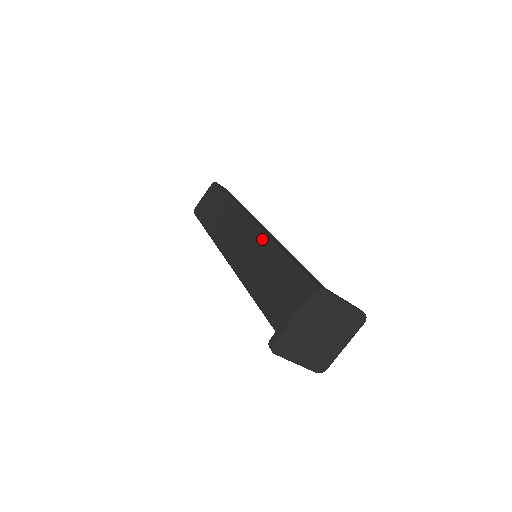
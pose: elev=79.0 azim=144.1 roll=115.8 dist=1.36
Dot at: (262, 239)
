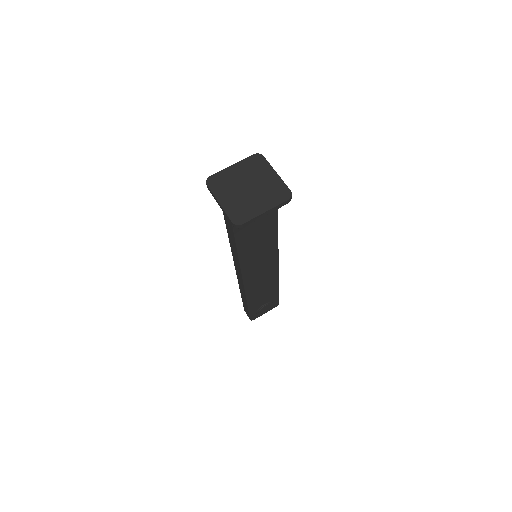
Dot at: occluded
